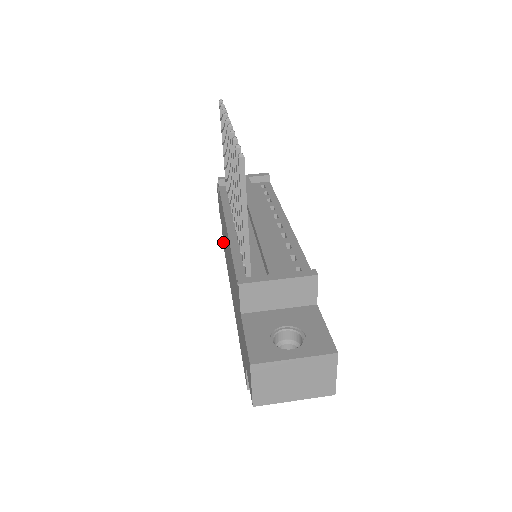
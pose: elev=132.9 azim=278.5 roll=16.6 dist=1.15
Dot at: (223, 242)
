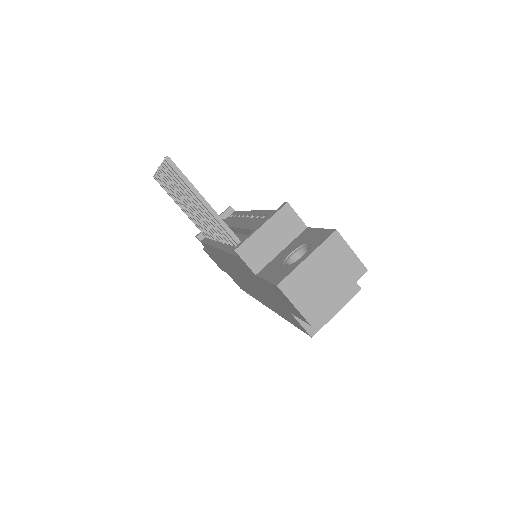
Dot at: (238, 285)
